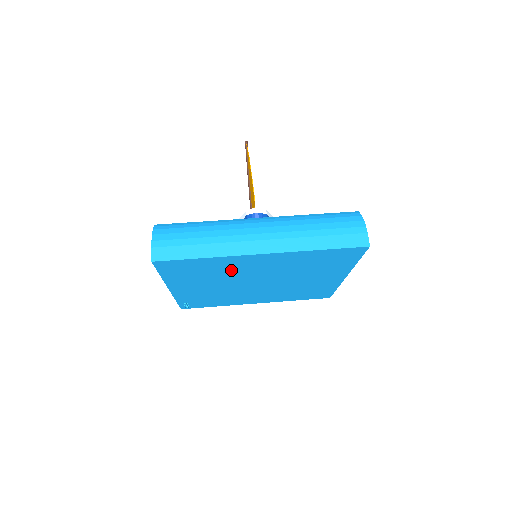
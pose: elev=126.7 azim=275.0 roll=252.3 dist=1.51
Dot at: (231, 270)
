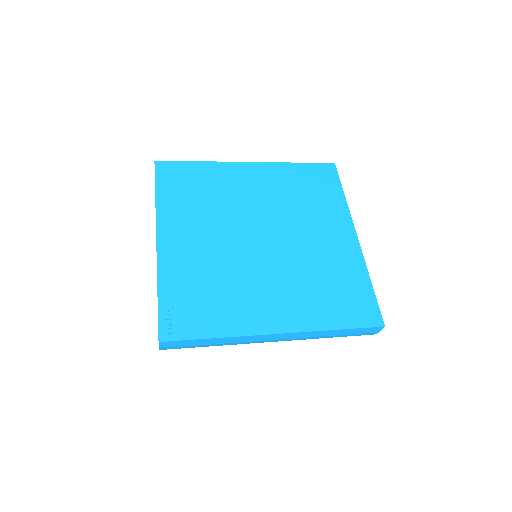
Dot at: (226, 193)
